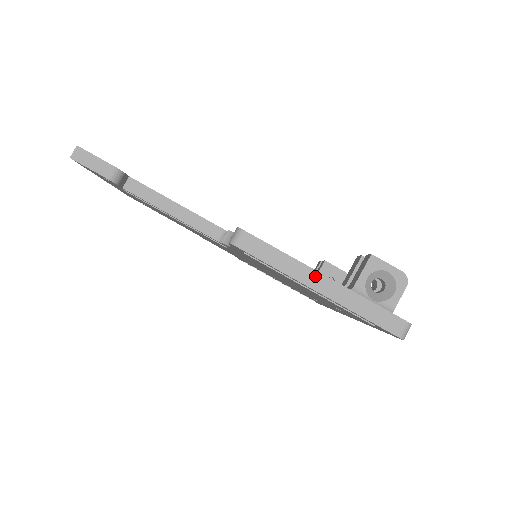
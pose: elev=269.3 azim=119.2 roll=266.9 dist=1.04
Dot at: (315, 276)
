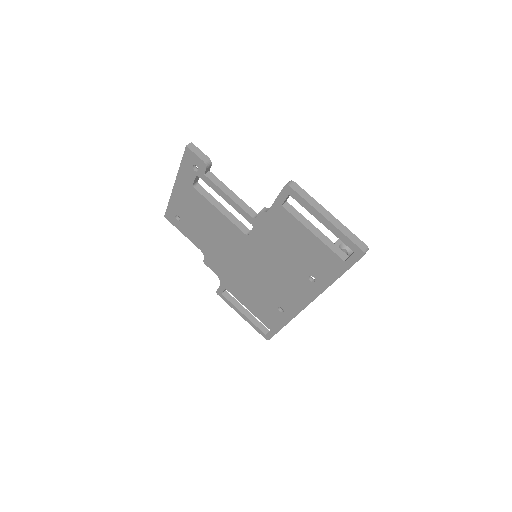
Dot at: (325, 211)
